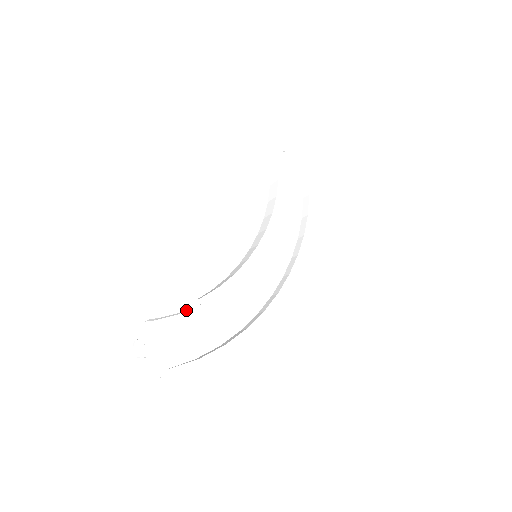
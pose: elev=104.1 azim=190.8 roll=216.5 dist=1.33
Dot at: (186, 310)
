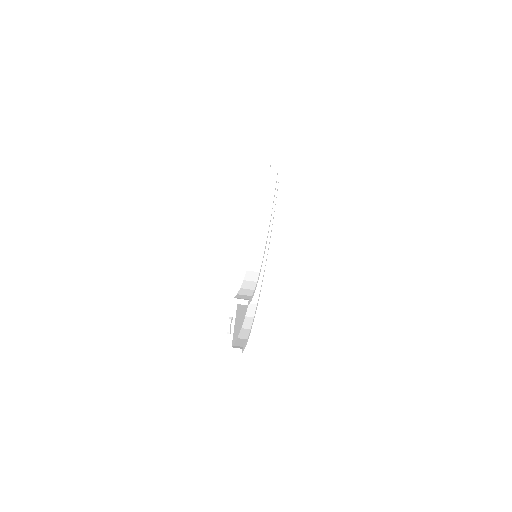
Dot at: occluded
